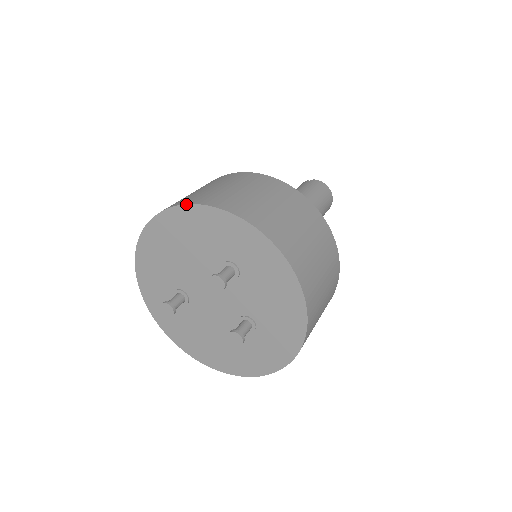
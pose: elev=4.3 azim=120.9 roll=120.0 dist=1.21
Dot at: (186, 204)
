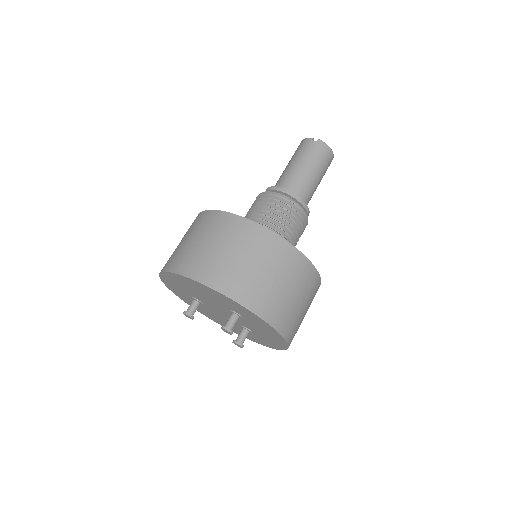
Dot at: (203, 284)
